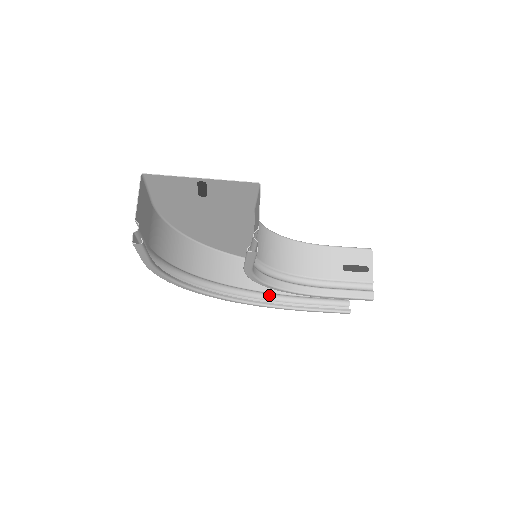
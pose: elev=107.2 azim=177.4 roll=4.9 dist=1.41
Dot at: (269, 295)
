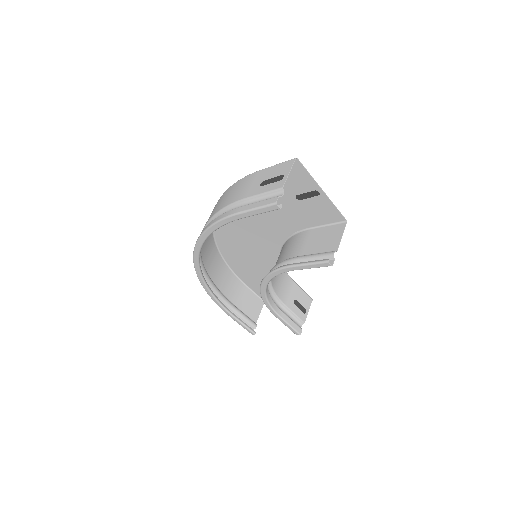
Dot at: (216, 287)
